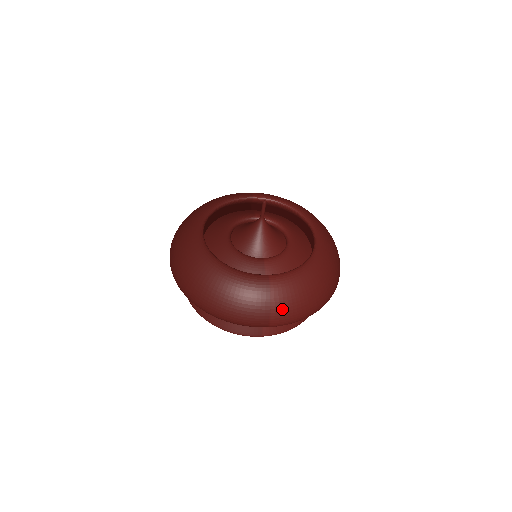
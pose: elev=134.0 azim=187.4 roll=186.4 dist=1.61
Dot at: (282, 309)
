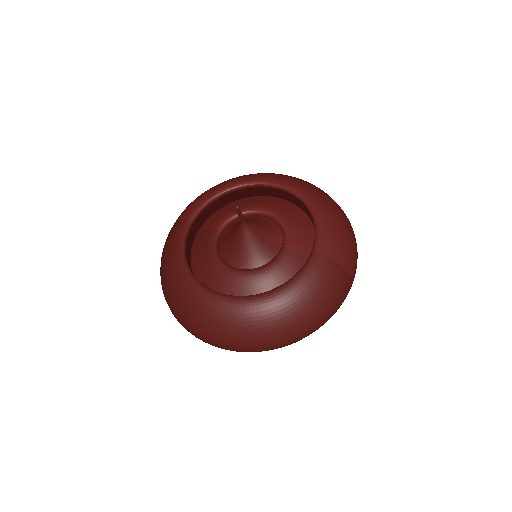
Dot at: (349, 259)
